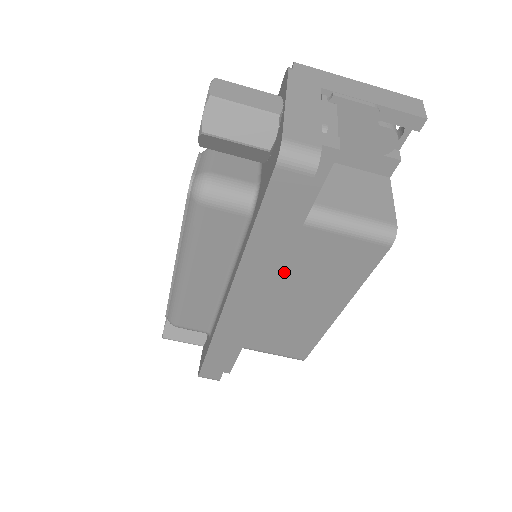
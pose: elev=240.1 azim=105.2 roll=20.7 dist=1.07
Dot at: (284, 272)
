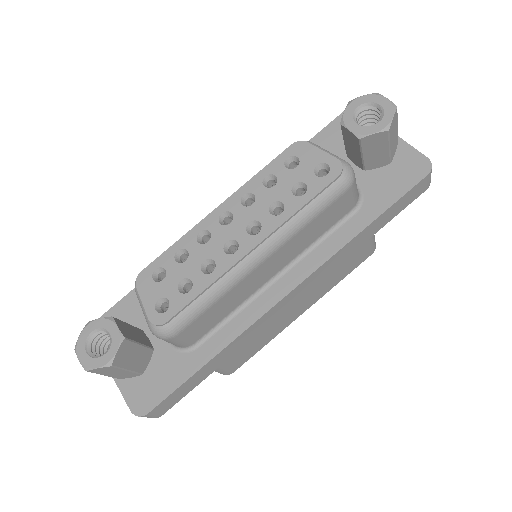
Dot at: occluded
